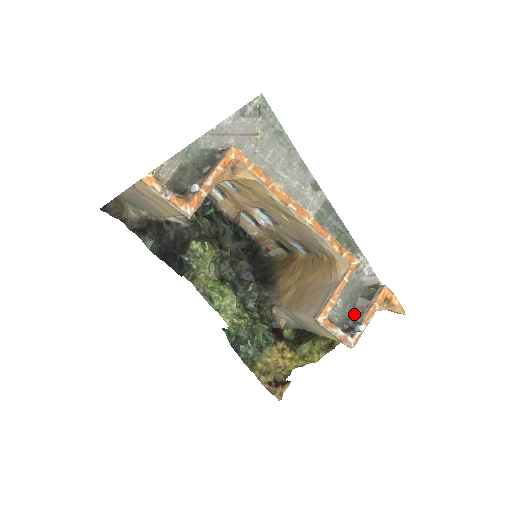
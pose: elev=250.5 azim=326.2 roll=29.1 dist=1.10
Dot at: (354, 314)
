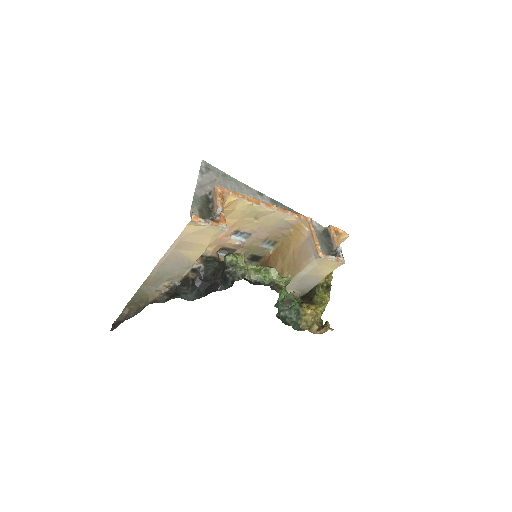
Dot at: (329, 248)
